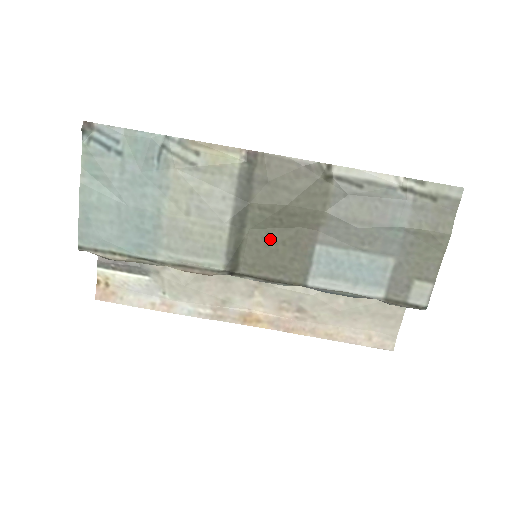
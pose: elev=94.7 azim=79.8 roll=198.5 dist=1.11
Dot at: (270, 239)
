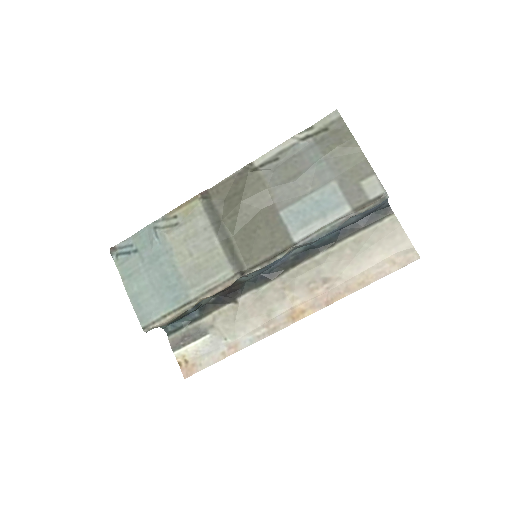
Dot at: (249, 232)
